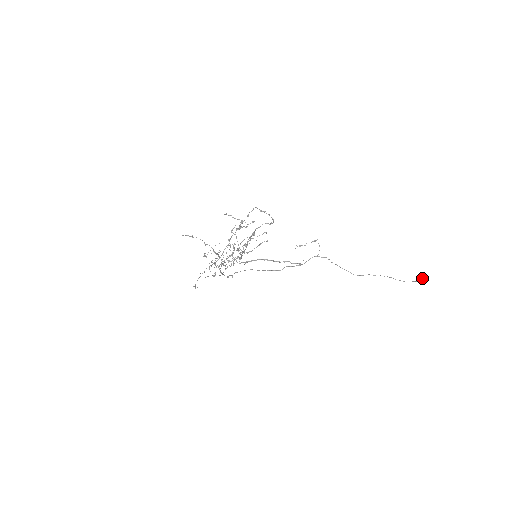
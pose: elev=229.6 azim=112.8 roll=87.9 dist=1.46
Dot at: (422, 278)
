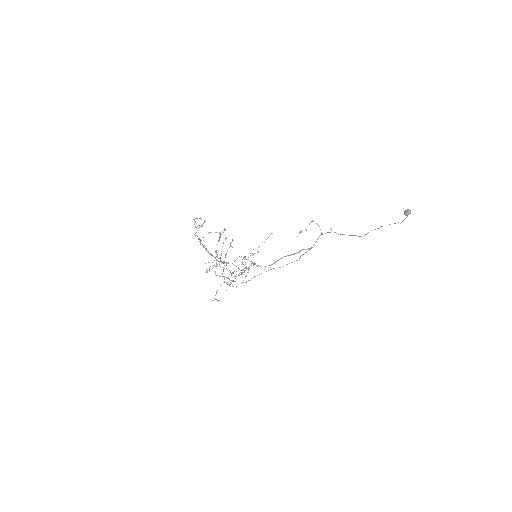
Dot at: (407, 212)
